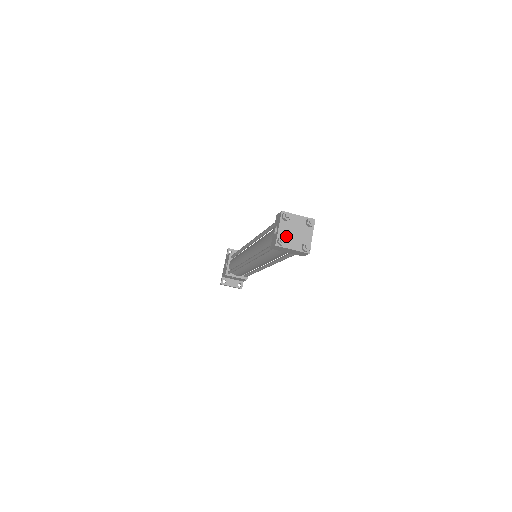
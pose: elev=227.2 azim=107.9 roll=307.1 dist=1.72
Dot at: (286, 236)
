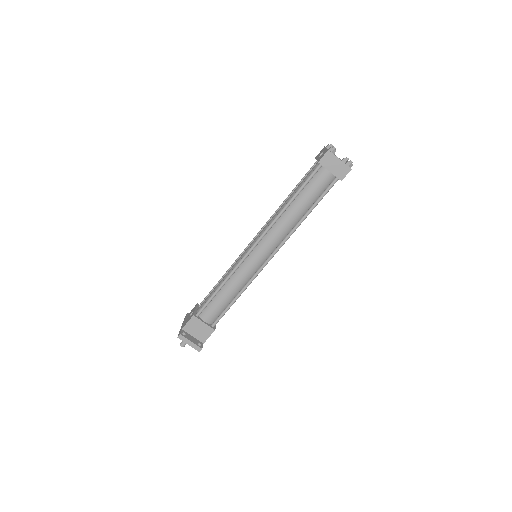
Dot at: occluded
